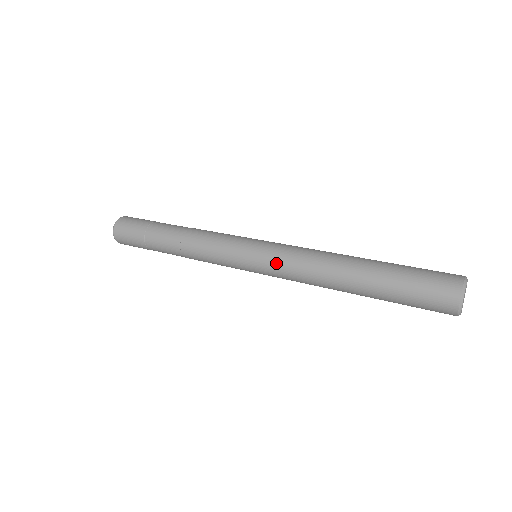
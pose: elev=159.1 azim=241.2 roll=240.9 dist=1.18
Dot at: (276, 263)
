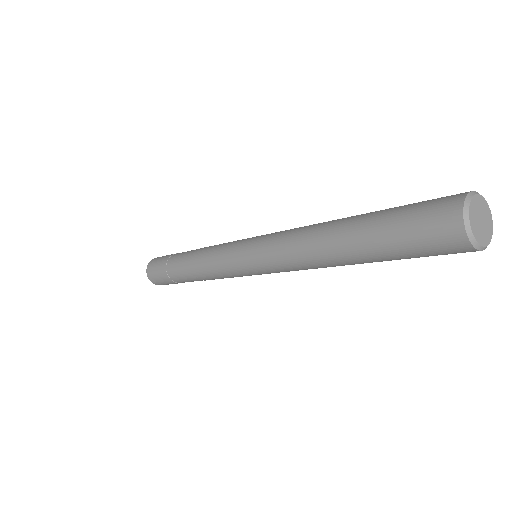
Dot at: (264, 250)
